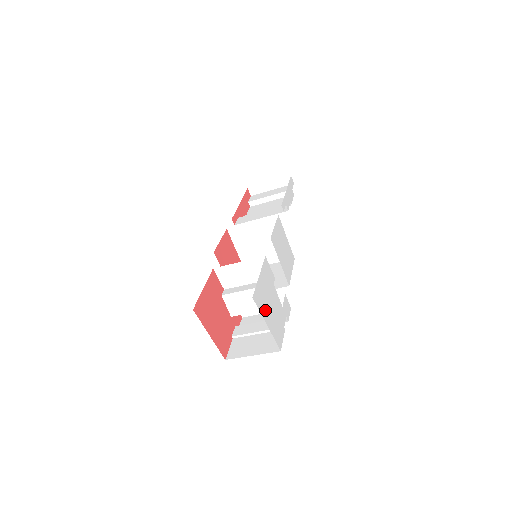
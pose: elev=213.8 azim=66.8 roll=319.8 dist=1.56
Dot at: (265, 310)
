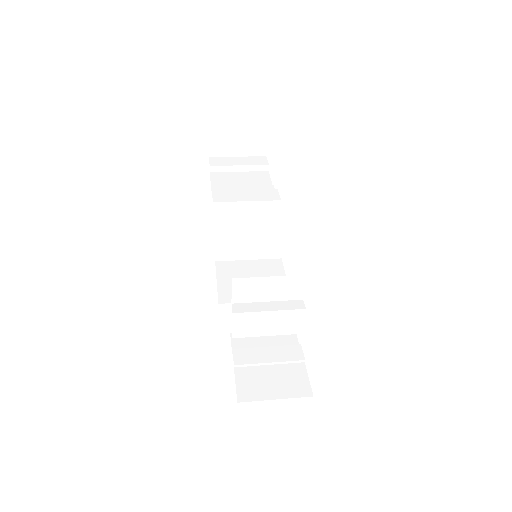
Dot at: occluded
